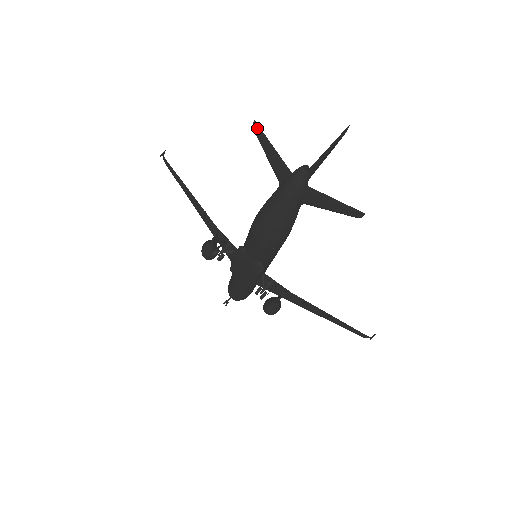
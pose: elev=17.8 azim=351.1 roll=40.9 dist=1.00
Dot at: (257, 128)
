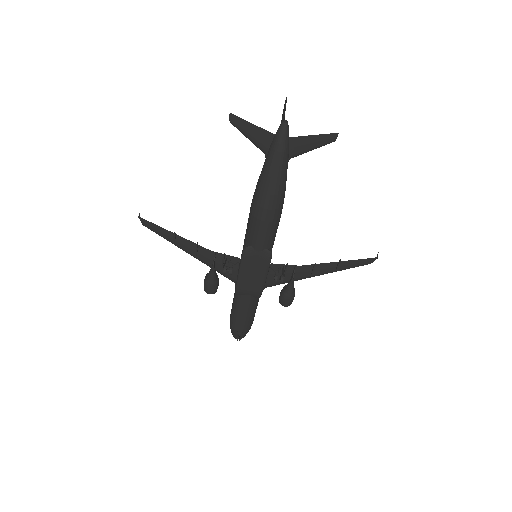
Dot at: (234, 118)
